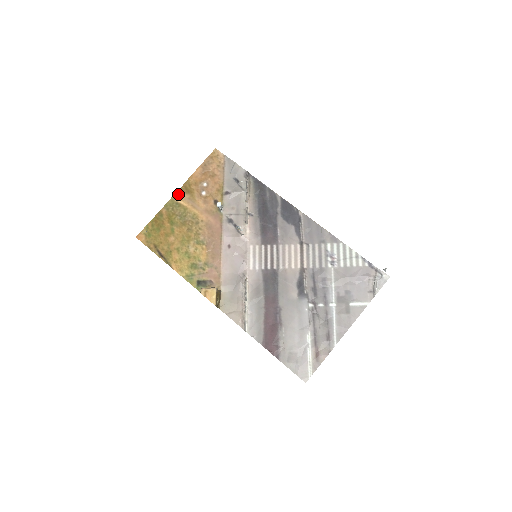
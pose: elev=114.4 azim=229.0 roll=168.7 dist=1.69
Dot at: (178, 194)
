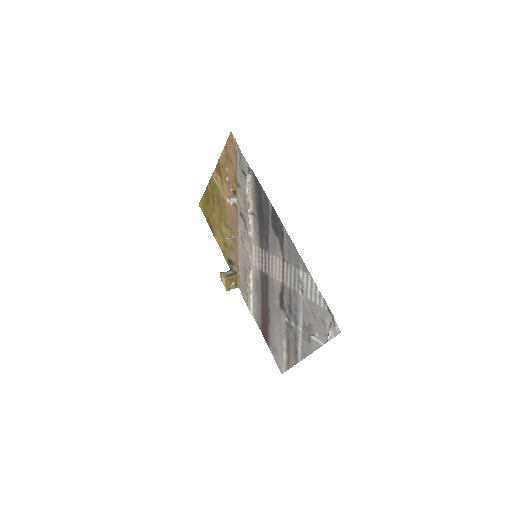
Dot at: (214, 174)
